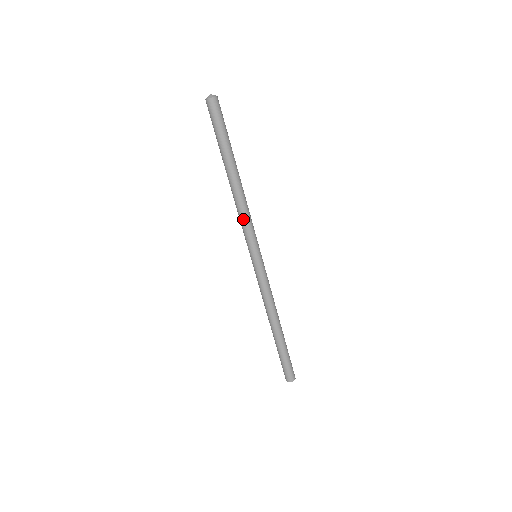
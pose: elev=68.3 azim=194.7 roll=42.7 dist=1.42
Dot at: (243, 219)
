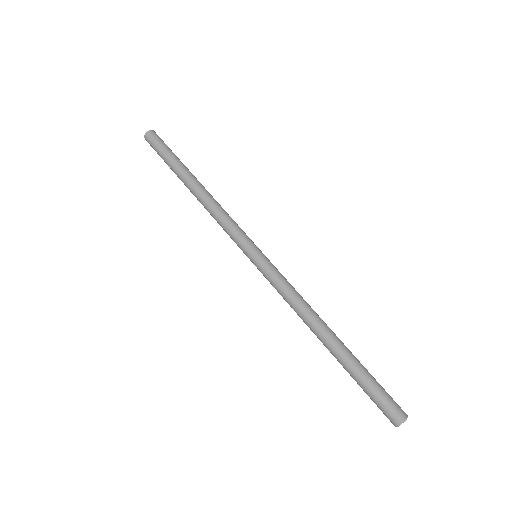
Dot at: (225, 215)
